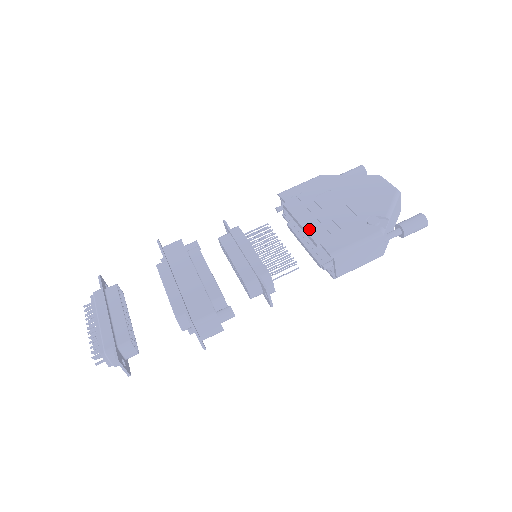
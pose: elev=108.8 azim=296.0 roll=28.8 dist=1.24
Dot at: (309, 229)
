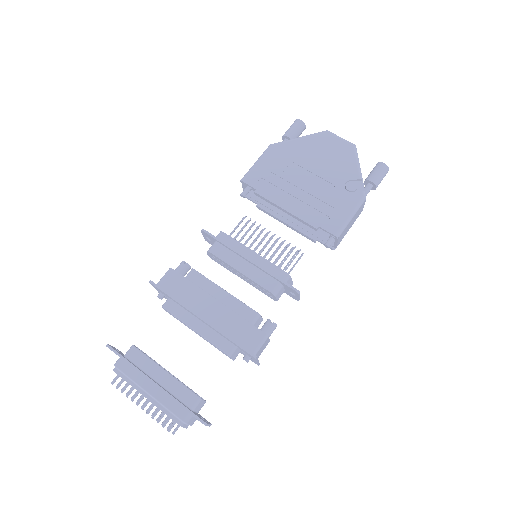
Dot at: (299, 214)
